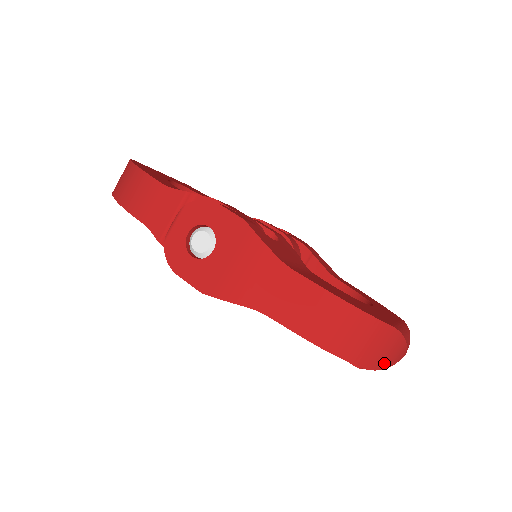
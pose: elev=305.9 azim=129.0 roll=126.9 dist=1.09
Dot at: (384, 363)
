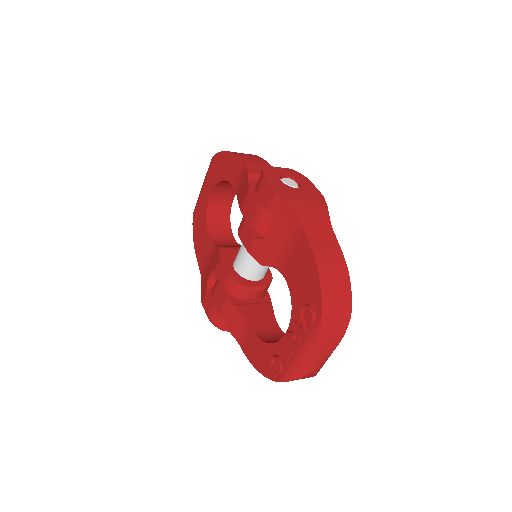
Dot at: (327, 332)
